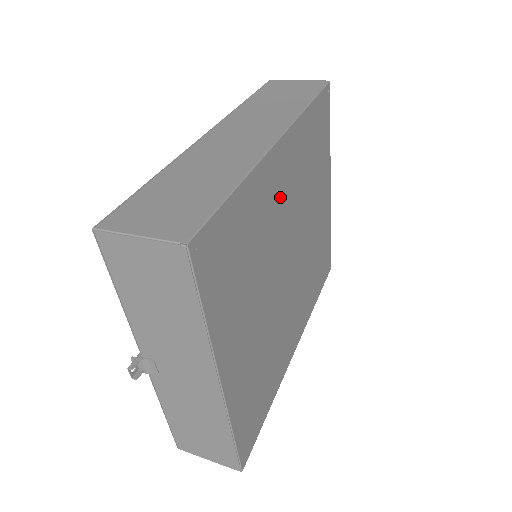
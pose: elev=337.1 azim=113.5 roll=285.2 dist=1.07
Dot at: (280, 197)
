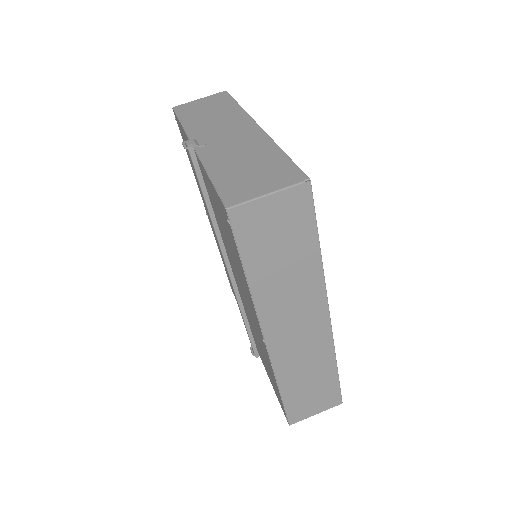
Dot at: occluded
